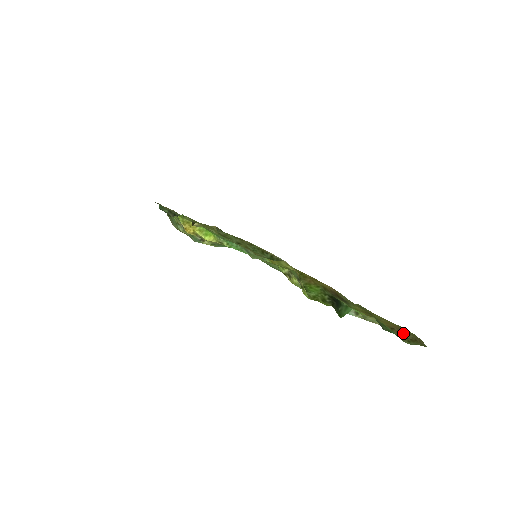
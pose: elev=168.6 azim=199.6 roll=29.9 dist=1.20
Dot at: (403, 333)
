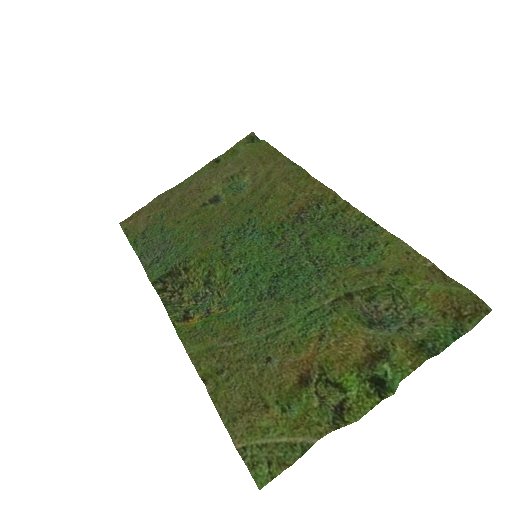
Dot at: (458, 311)
